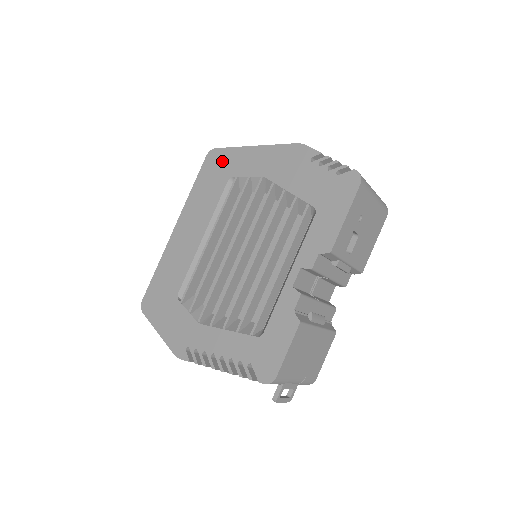
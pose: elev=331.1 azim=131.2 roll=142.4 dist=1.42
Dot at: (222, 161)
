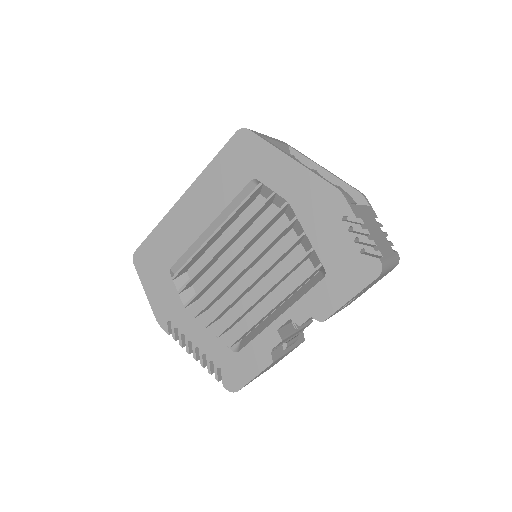
Dot at: (251, 152)
